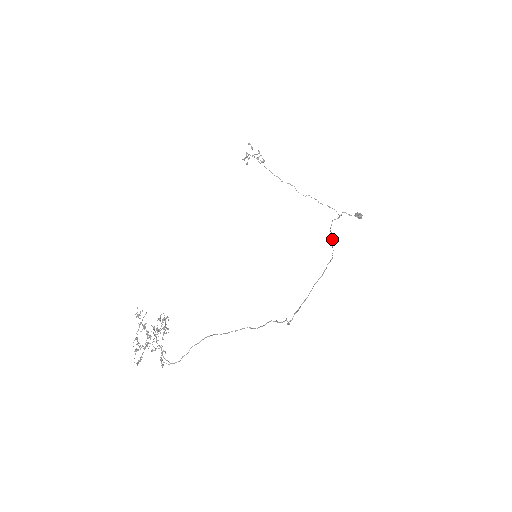
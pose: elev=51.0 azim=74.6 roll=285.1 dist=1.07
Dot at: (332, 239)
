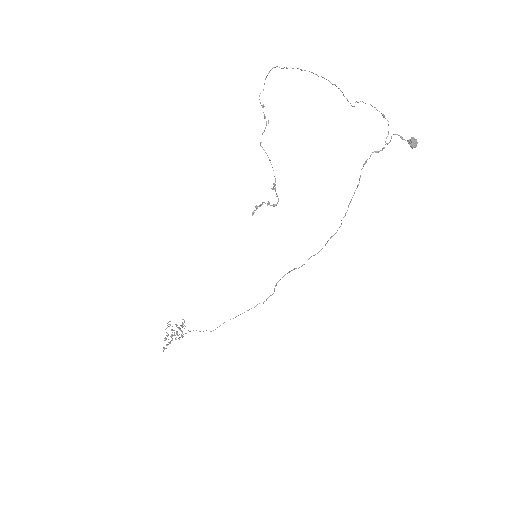
Dot at: (355, 190)
